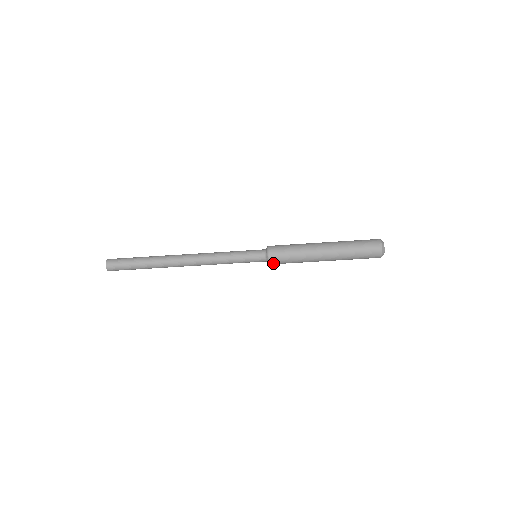
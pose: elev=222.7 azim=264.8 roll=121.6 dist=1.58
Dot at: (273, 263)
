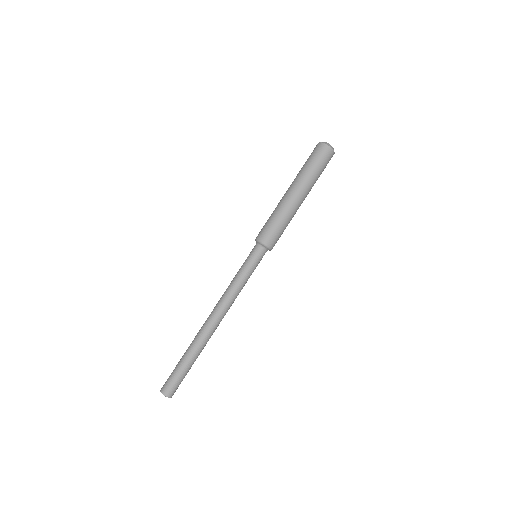
Dot at: (261, 237)
